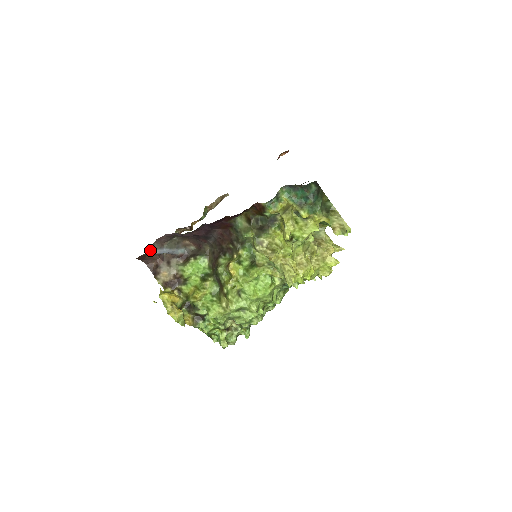
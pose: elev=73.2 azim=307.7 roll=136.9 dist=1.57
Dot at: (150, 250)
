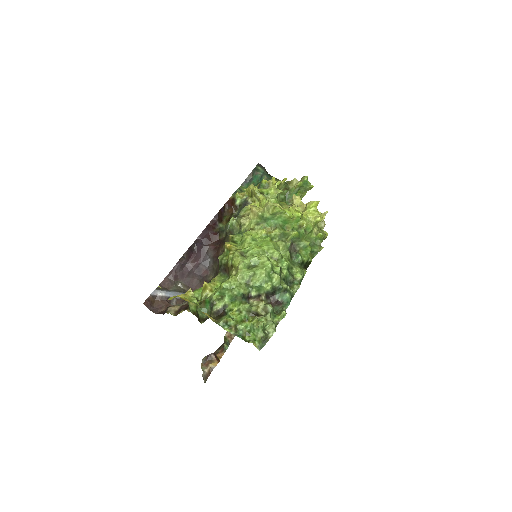
Dot at: (155, 289)
